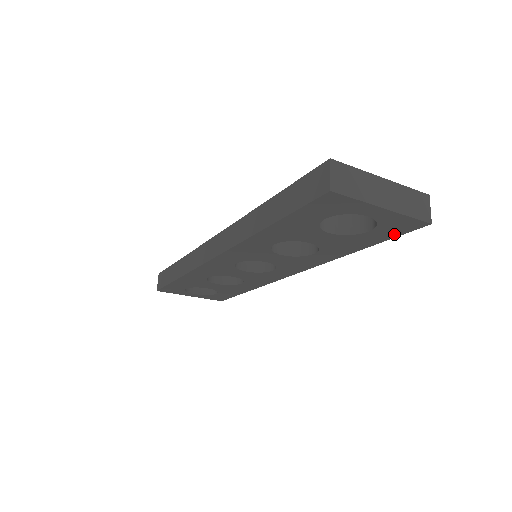
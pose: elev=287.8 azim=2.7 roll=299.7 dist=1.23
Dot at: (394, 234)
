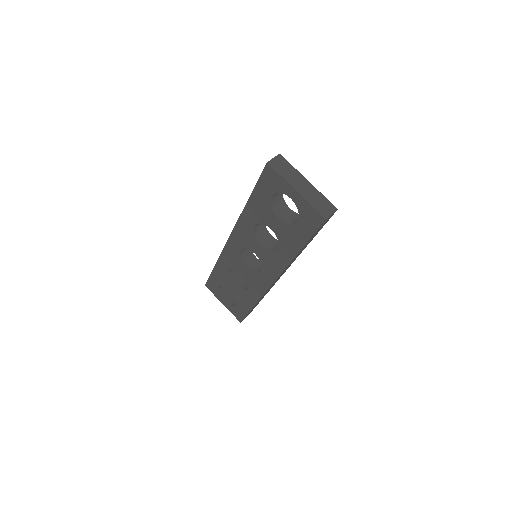
Dot at: (311, 230)
